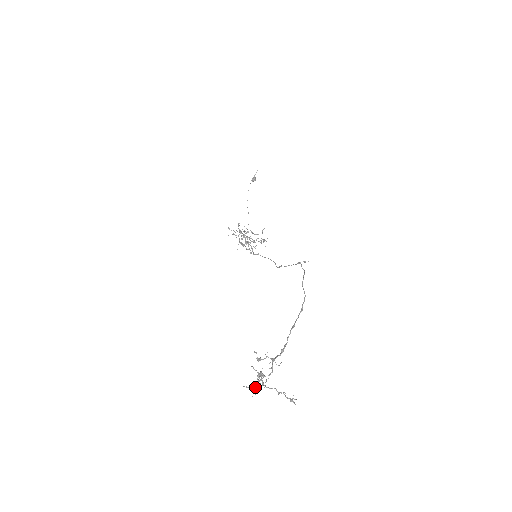
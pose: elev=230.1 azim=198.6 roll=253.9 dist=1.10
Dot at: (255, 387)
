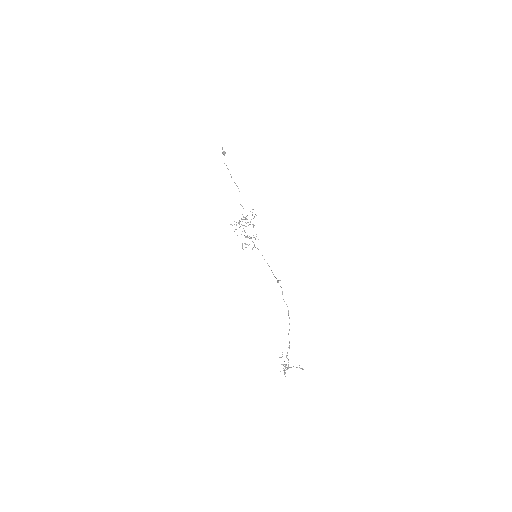
Dot at: (284, 373)
